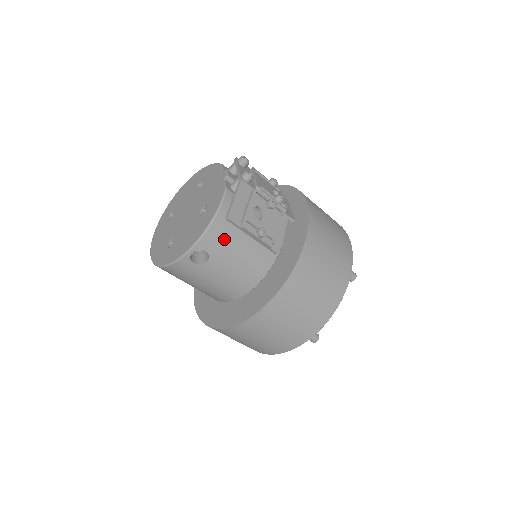
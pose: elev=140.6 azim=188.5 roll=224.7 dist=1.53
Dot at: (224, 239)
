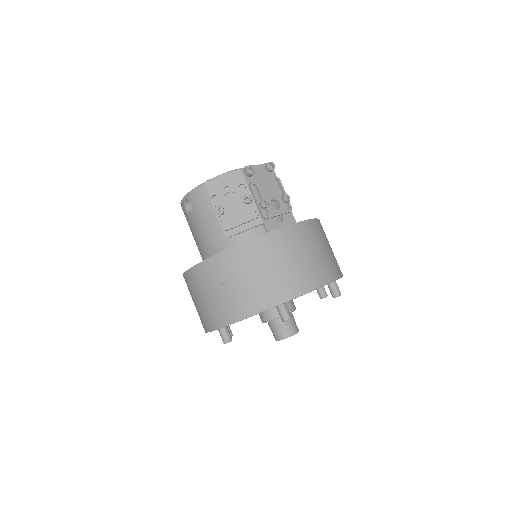
Dot at: (204, 202)
